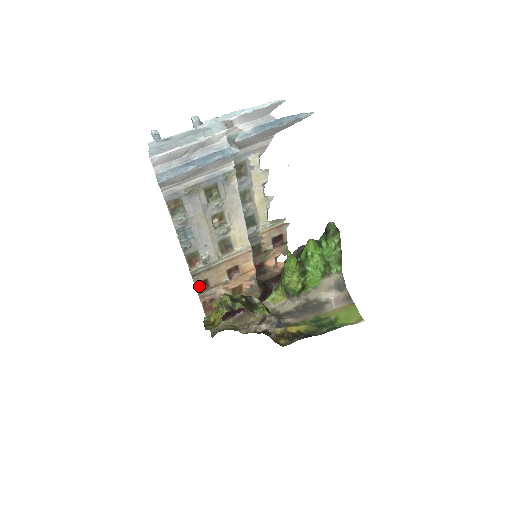
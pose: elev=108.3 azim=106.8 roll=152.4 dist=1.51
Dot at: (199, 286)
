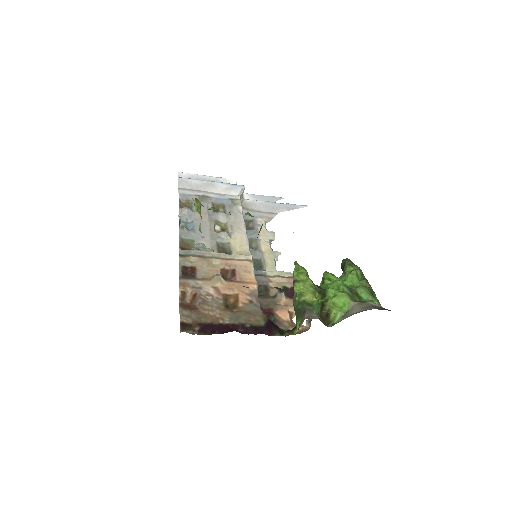
Dot at: (184, 273)
